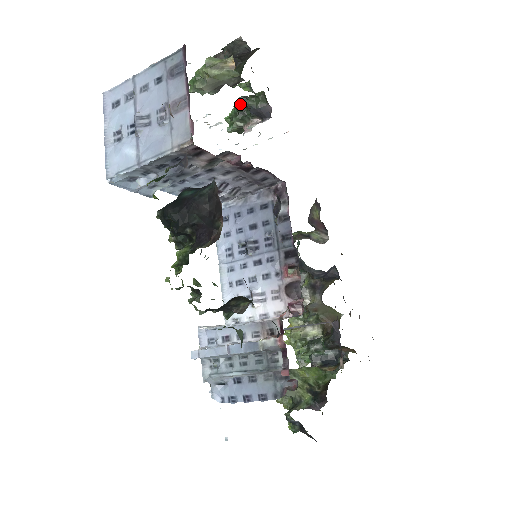
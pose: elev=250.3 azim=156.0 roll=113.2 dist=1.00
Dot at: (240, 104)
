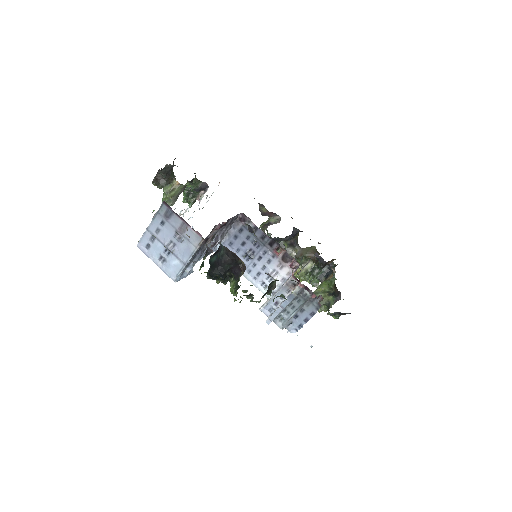
Dot at: (186, 190)
